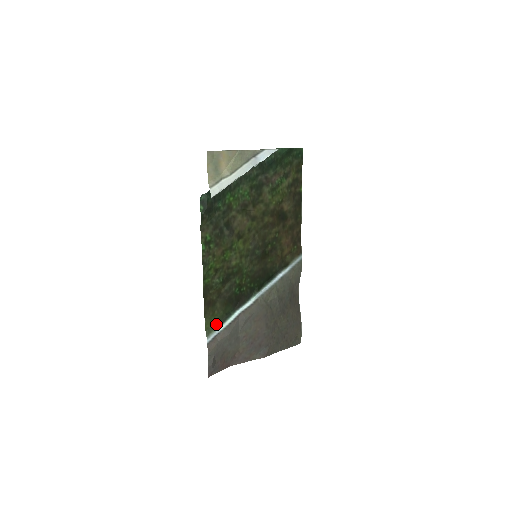
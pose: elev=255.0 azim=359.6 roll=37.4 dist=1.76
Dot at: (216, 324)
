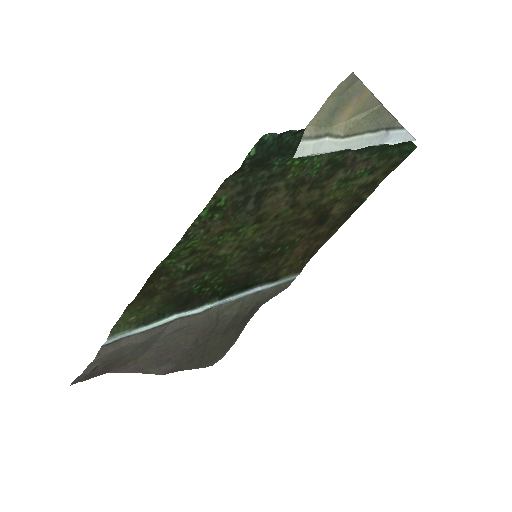
Dot at: (135, 323)
